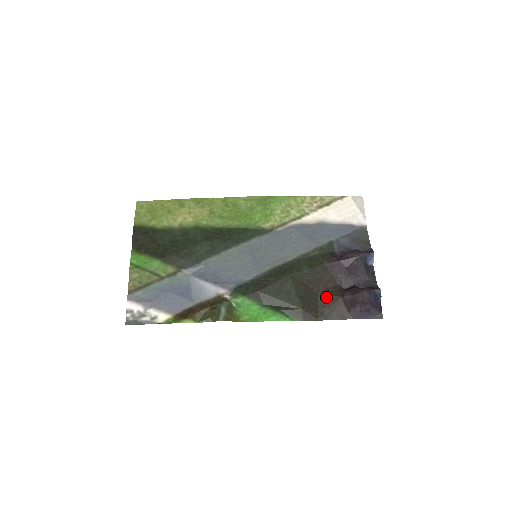
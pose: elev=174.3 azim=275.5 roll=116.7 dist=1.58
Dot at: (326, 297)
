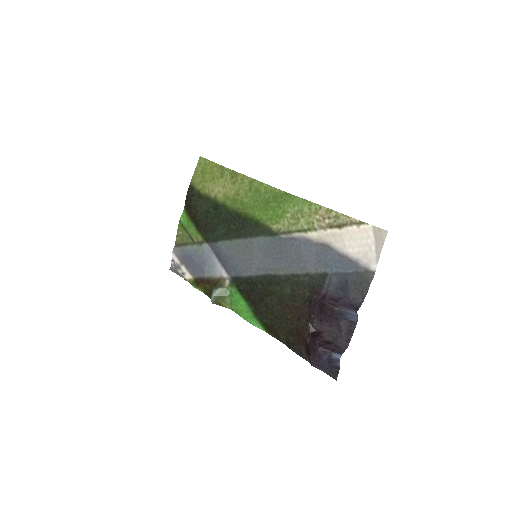
Dot at: (295, 328)
